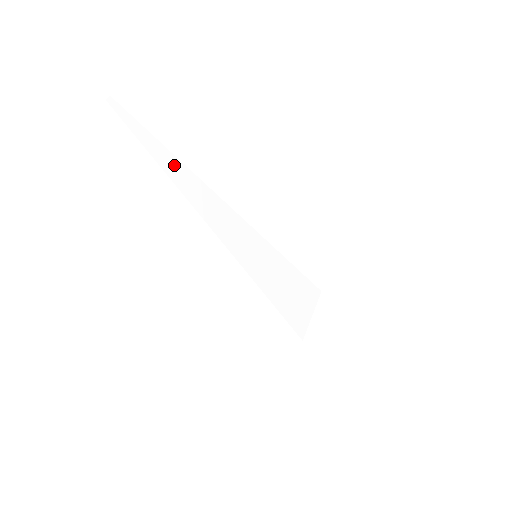
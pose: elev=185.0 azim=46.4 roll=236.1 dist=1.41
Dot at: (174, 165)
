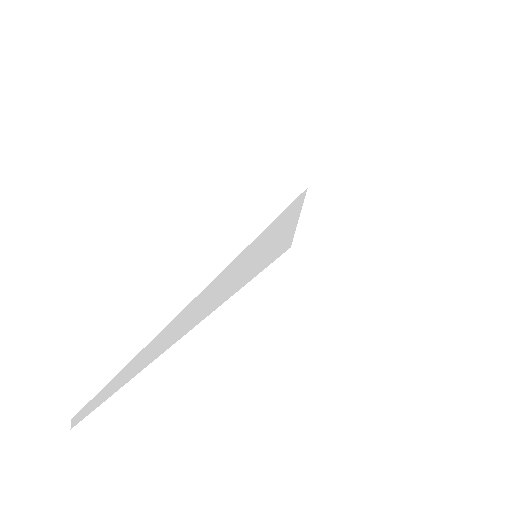
Dot at: (170, 331)
